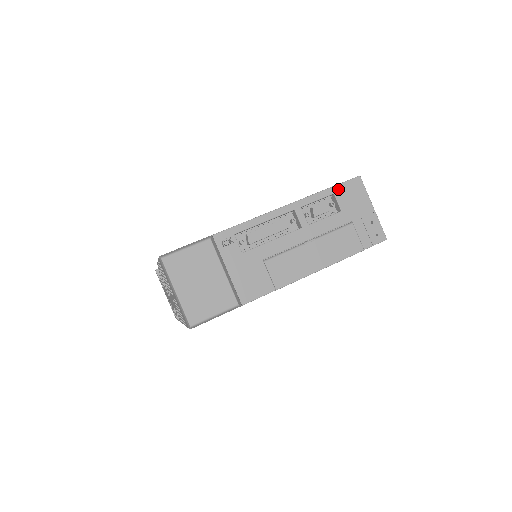
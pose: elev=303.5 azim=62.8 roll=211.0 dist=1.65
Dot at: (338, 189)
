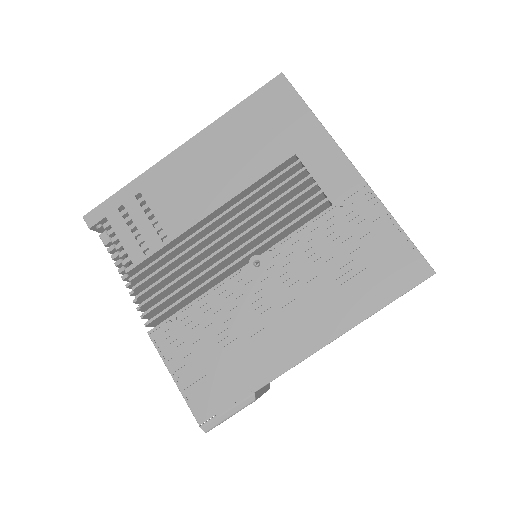
Dot at: occluded
